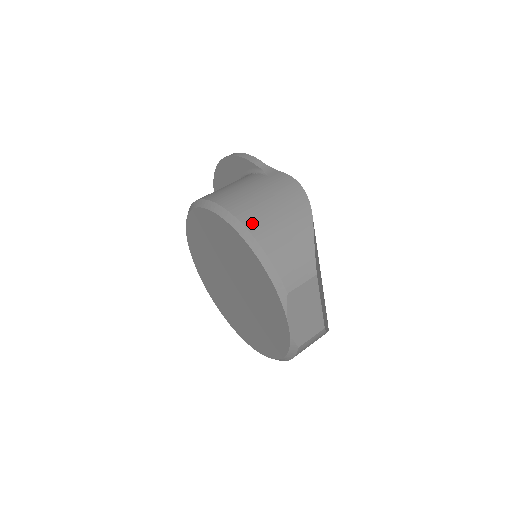
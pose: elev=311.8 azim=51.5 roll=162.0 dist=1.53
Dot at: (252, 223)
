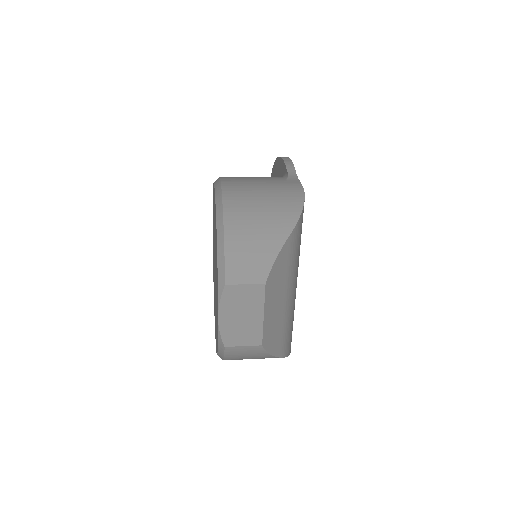
Dot at: (231, 208)
